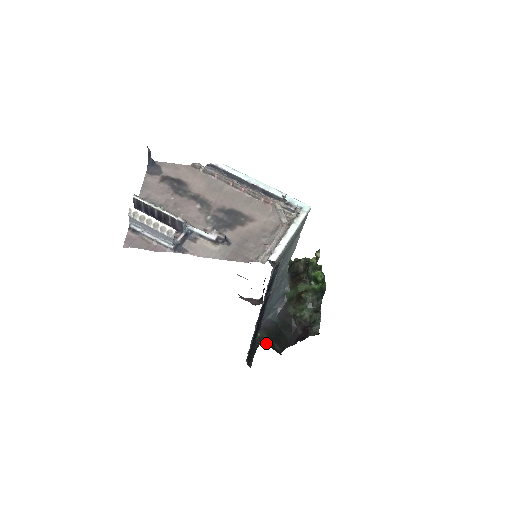
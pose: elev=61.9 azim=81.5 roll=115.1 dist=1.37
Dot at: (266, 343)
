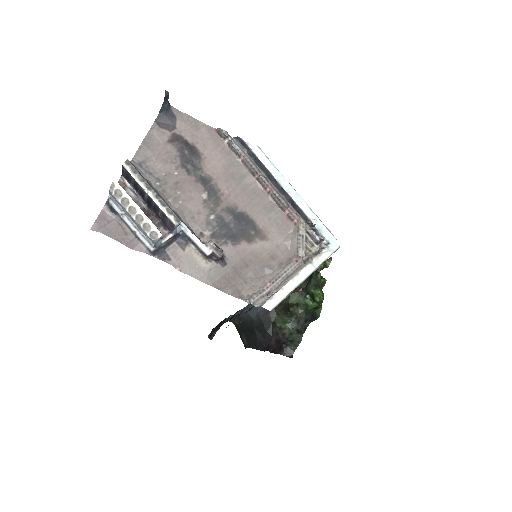
Dot at: (235, 326)
